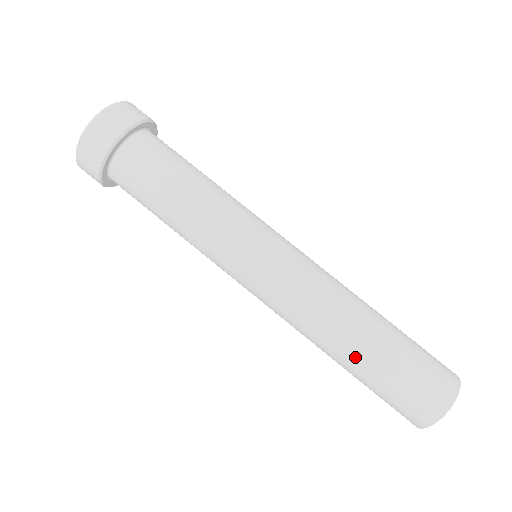
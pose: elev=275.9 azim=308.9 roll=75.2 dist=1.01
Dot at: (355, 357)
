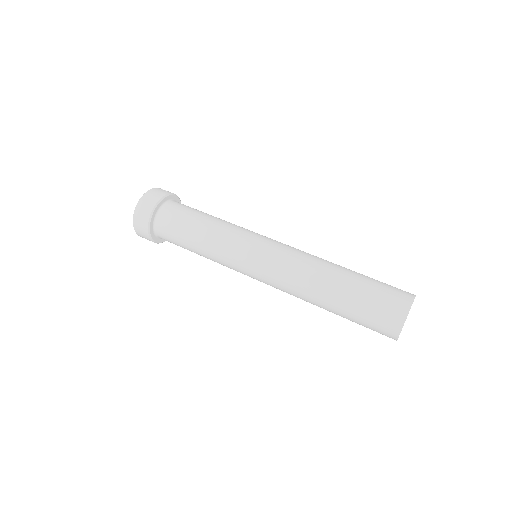
Dot at: (332, 300)
